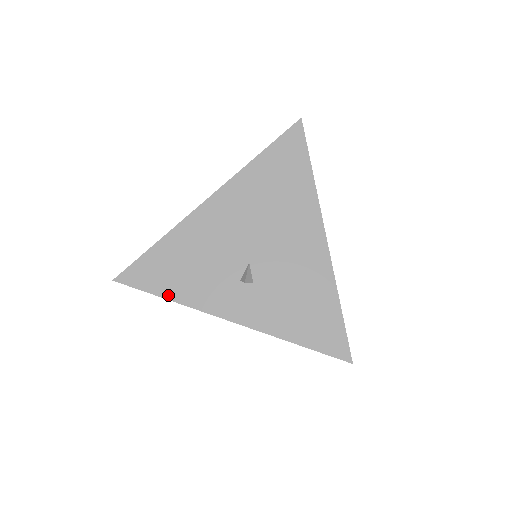
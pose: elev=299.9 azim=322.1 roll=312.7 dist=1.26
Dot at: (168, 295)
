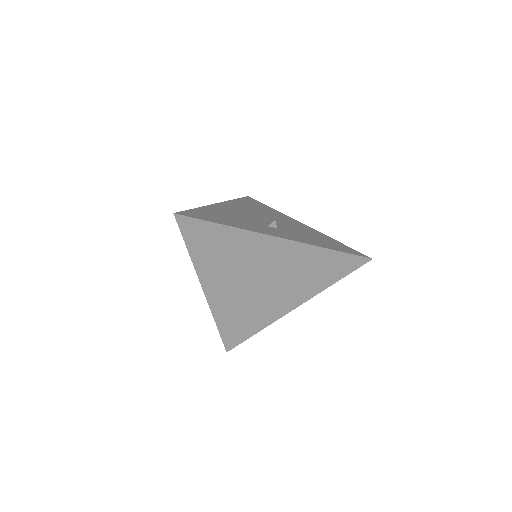
Dot at: (223, 224)
